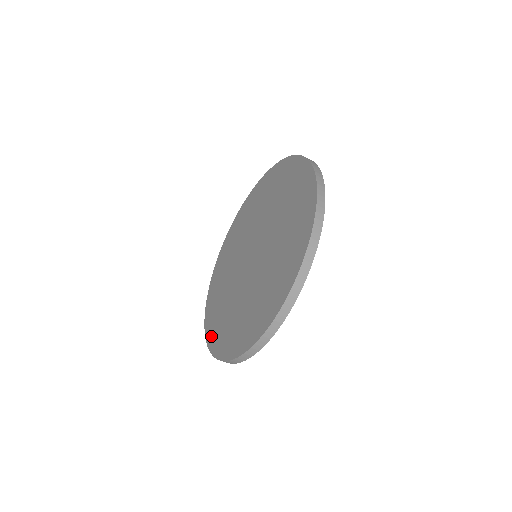
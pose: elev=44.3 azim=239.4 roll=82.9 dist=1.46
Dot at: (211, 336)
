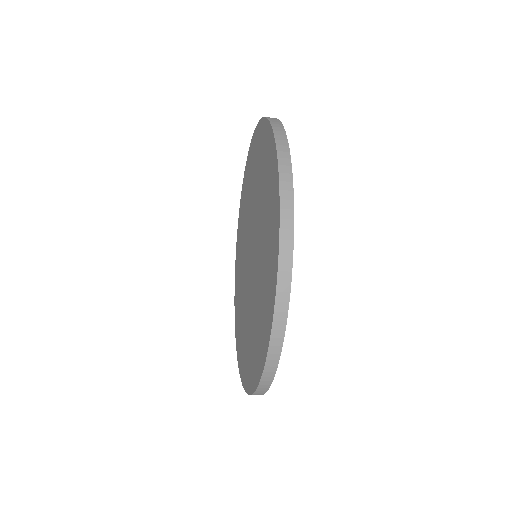
Dot at: (235, 288)
